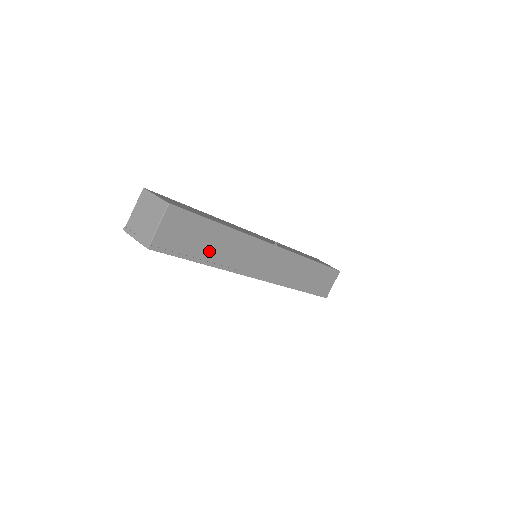
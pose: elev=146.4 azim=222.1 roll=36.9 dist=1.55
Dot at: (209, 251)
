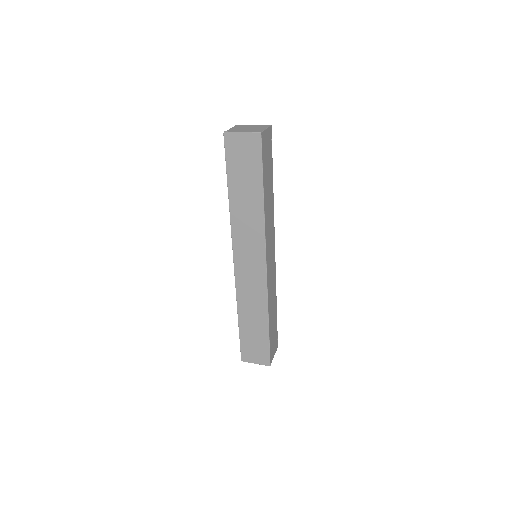
Dot at: (266, 190)
